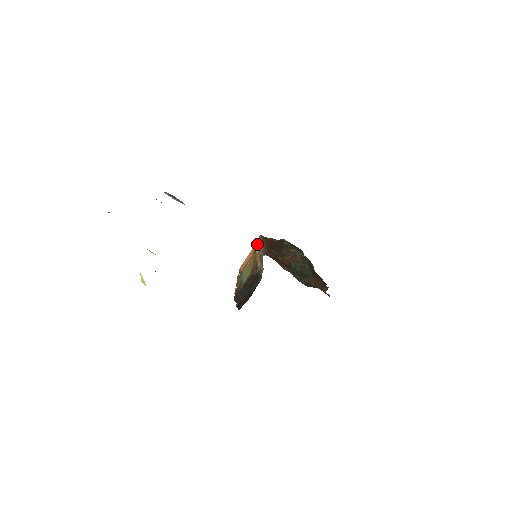
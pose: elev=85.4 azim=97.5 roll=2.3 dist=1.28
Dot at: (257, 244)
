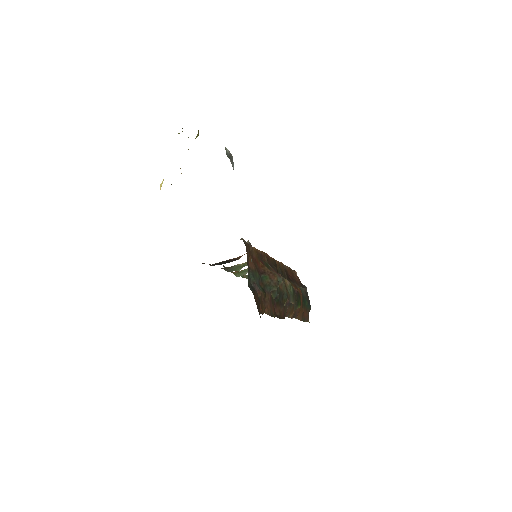
Dot at: occluded
